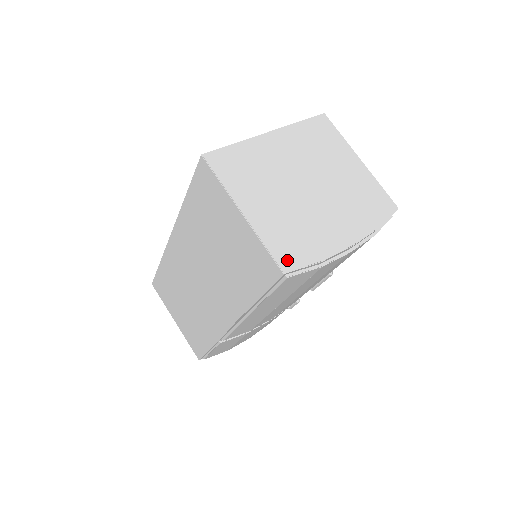
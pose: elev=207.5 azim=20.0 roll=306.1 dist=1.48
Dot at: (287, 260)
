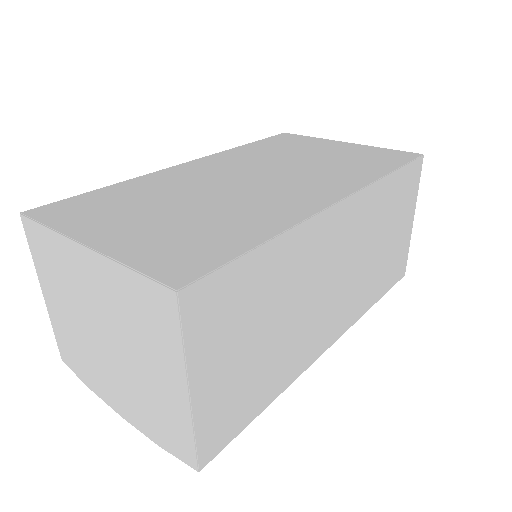
Dot at: (66, 358)
